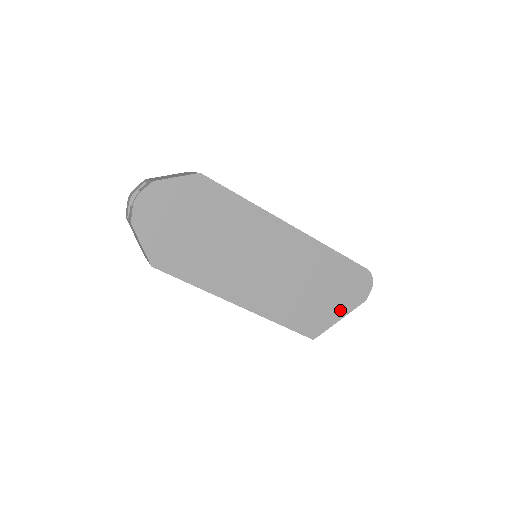
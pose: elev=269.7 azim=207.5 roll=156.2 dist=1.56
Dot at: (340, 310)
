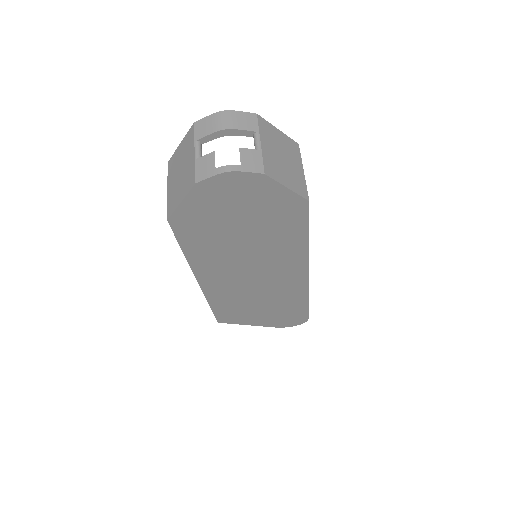
Dot at: (259, 322)
